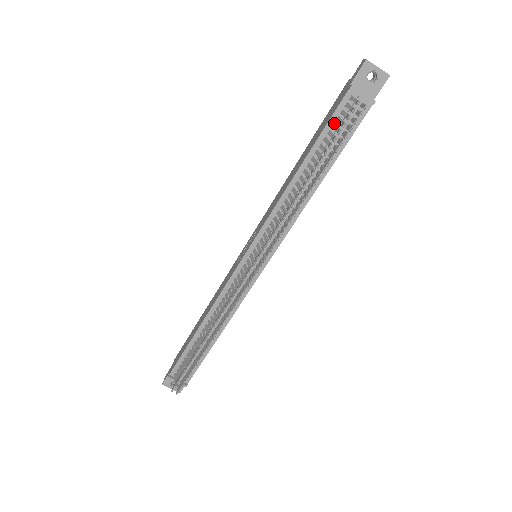
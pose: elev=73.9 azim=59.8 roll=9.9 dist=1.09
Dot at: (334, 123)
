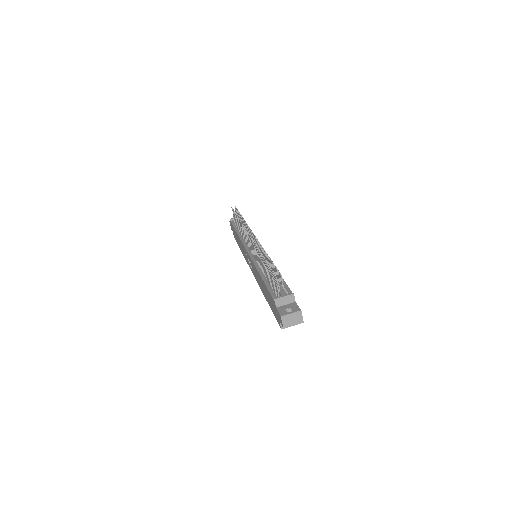
Dot at: (235, 224)
